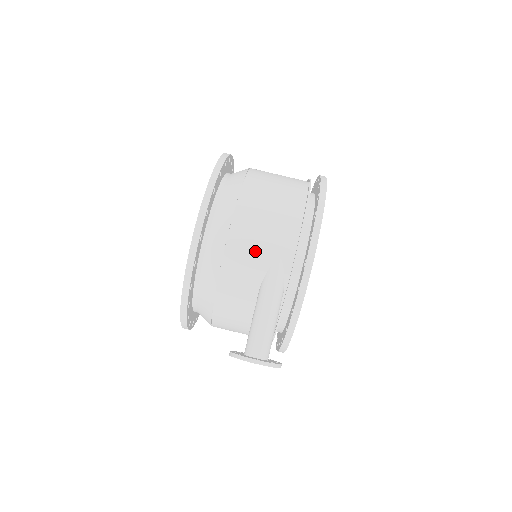
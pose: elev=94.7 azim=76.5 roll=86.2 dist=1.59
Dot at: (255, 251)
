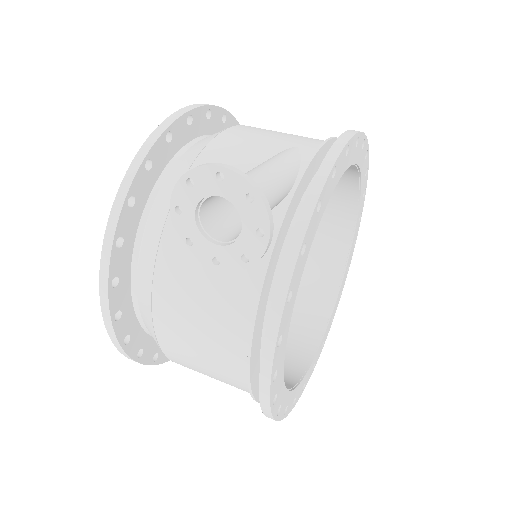
Dot at: (261, 140)
